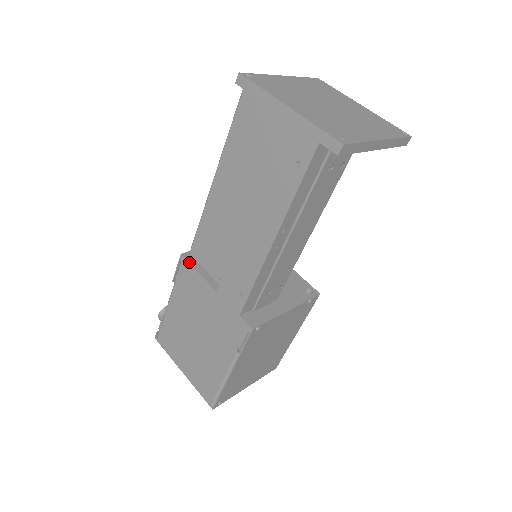
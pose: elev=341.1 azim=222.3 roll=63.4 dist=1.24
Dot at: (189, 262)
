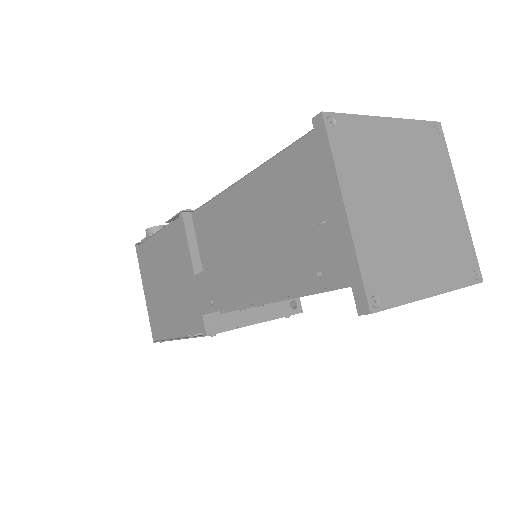
Dot at: (185, 225)
